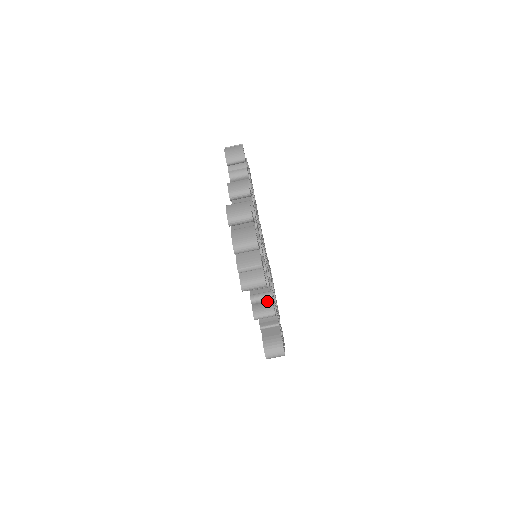
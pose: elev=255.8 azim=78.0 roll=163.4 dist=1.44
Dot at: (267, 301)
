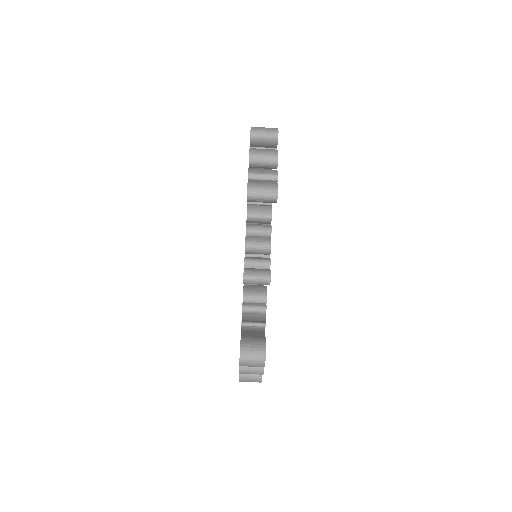
Dot at: (263, 268)
